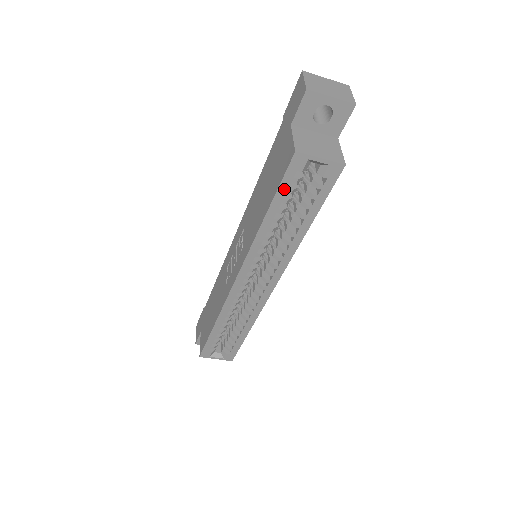
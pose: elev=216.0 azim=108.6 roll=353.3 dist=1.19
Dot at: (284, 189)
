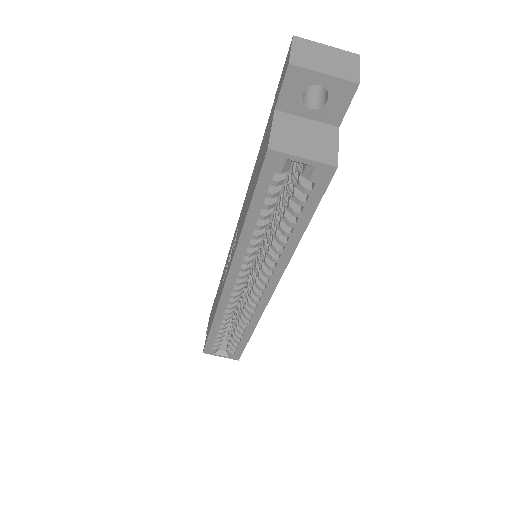
Dot at: (262, 193)
